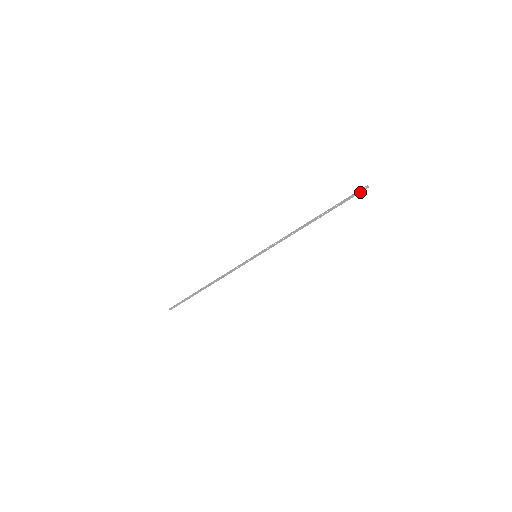
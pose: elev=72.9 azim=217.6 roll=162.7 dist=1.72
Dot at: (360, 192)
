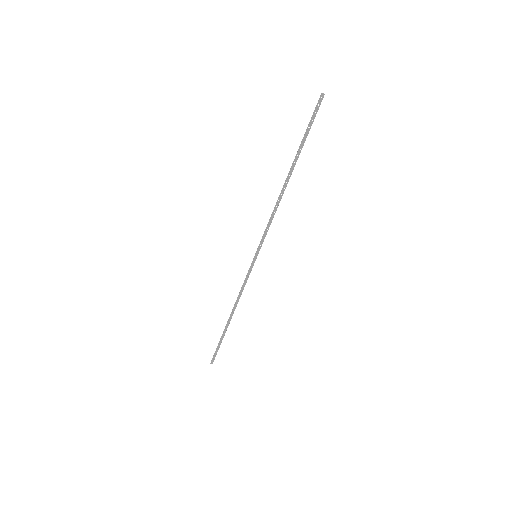
Dot at: (318, 107)
